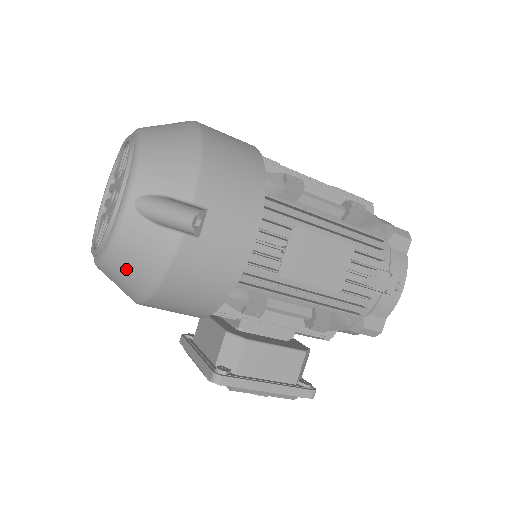
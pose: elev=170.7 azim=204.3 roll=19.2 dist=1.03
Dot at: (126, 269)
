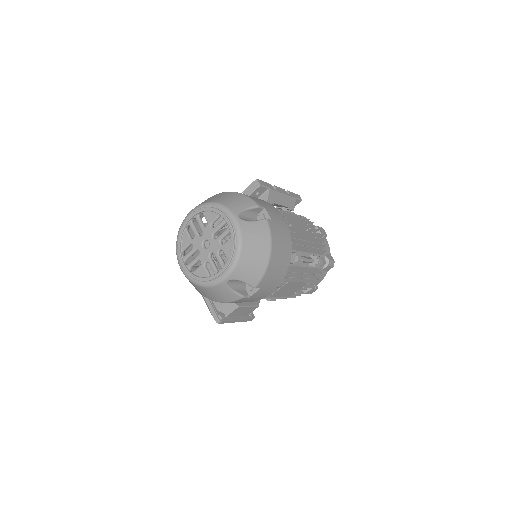
Dot at: (205, 292)
